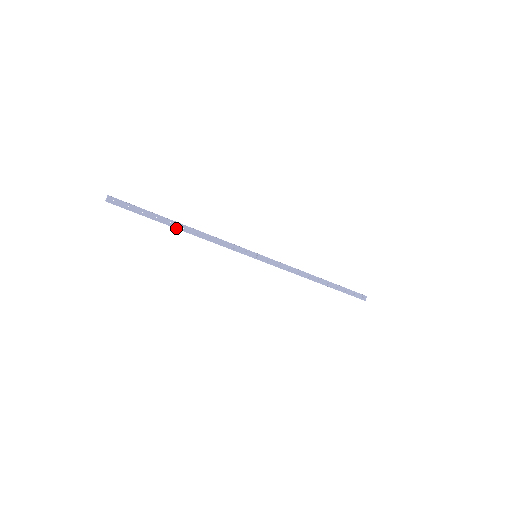
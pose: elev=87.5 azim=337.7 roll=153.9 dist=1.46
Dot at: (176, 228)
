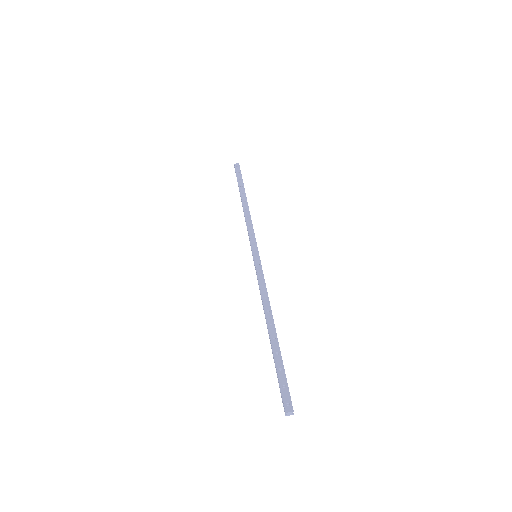
Dot at: (241, 197)
